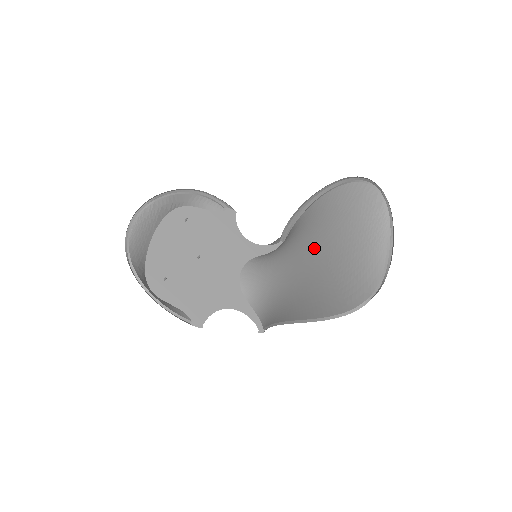
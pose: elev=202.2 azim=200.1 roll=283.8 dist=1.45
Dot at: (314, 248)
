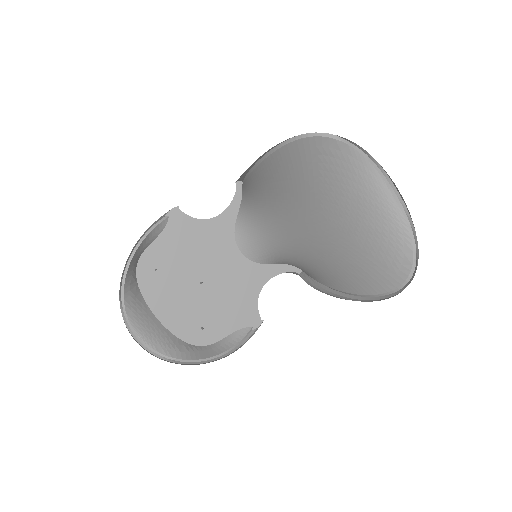
Dot at: (304, 214)
